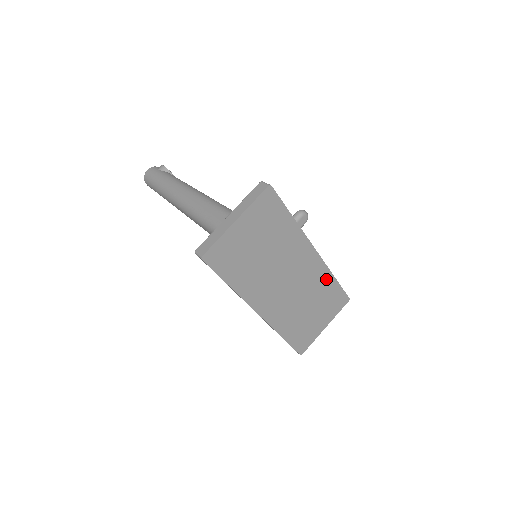
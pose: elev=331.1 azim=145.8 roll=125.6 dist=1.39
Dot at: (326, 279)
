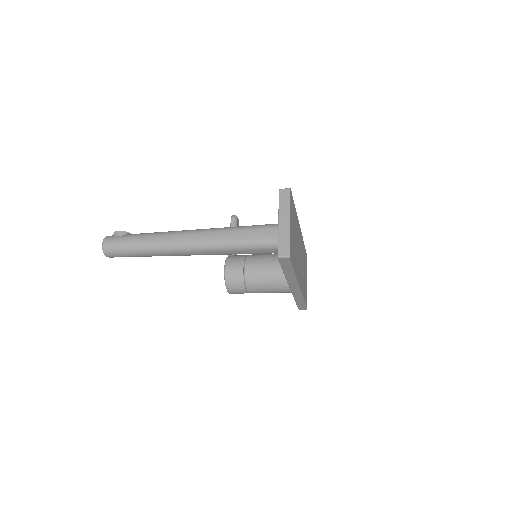
Dot at: (303, 246)
